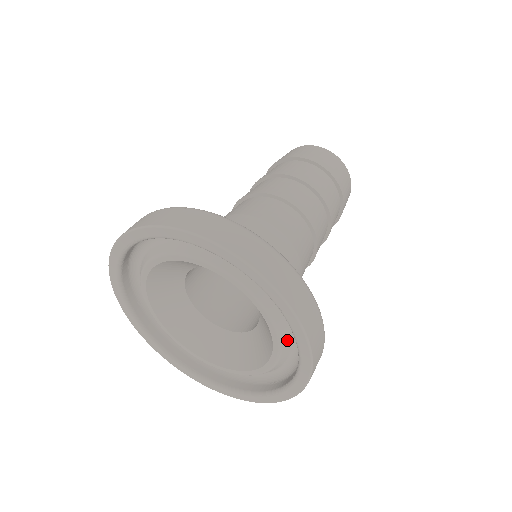
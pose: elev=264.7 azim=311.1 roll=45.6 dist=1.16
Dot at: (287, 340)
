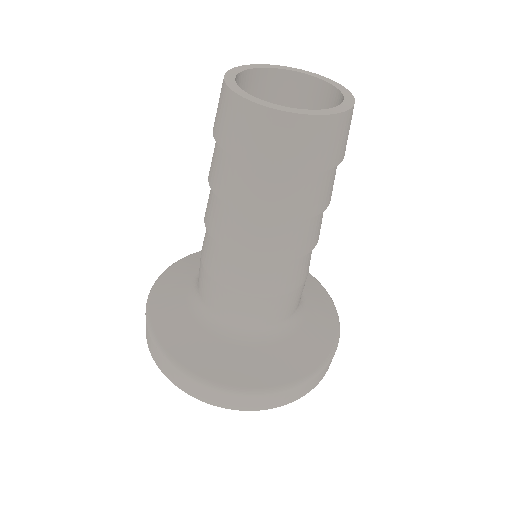
Dot at: occluded
